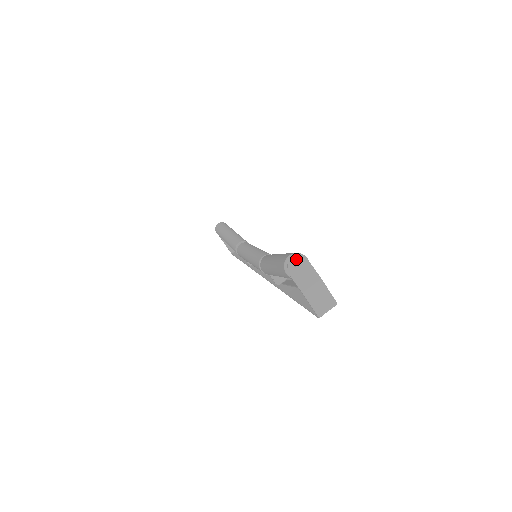
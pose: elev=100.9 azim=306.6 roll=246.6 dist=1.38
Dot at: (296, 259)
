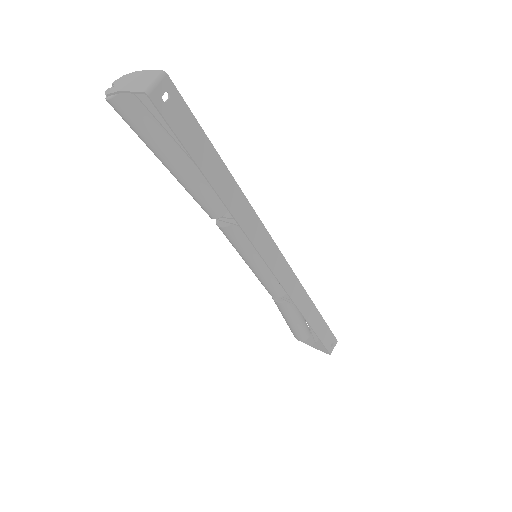
Dot at: (113, 84)
